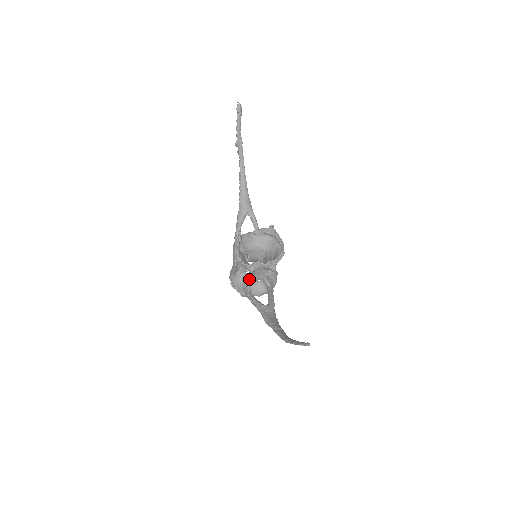
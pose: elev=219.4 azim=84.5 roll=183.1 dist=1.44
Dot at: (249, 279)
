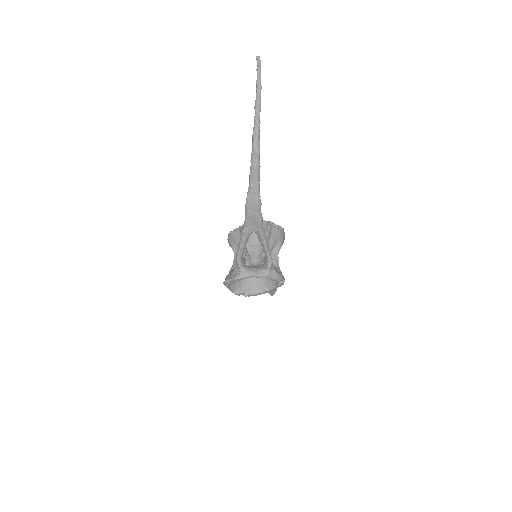
Dot at: occluded
